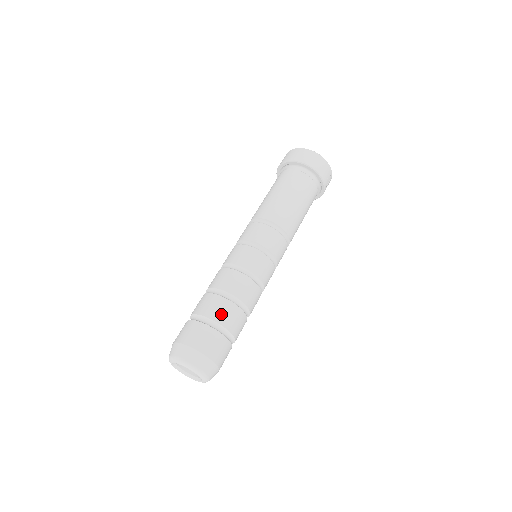
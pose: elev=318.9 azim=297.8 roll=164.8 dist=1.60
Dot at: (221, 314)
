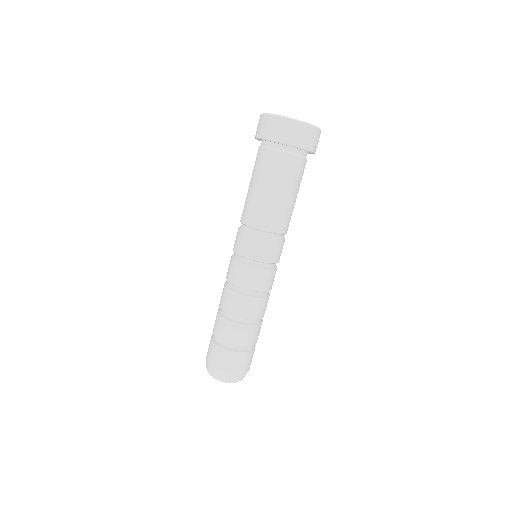
Dot at: (238, 338)
